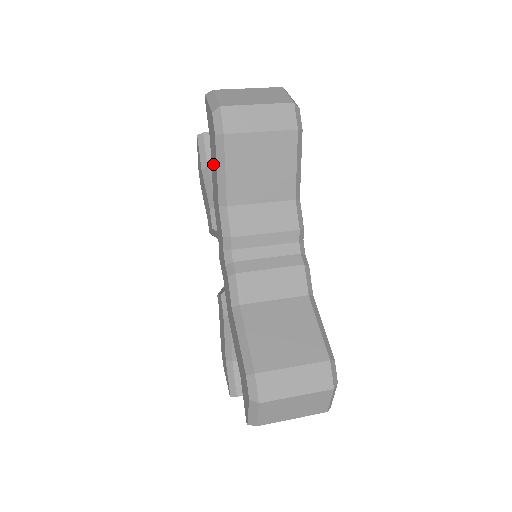
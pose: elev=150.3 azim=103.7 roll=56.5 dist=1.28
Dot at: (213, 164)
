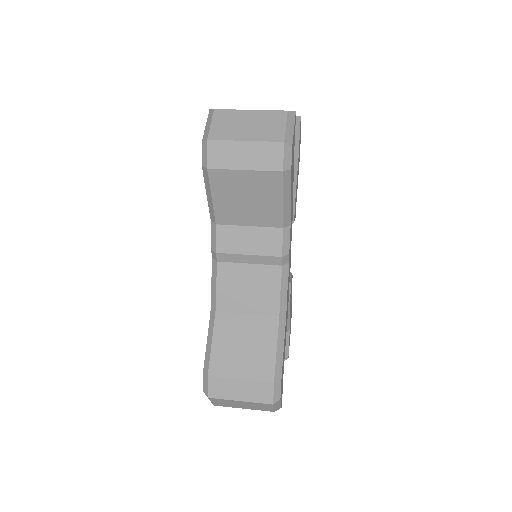
Dot at: occluded
